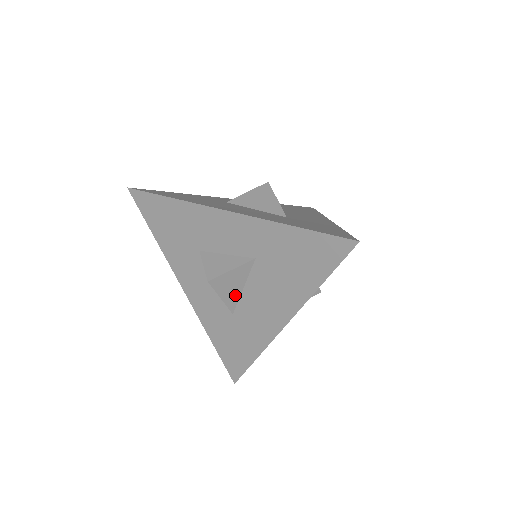
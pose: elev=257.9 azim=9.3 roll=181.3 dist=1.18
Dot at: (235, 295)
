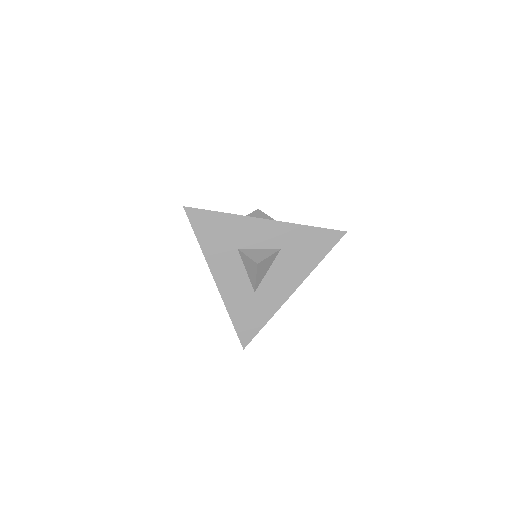
Dot at: (262, 276)
